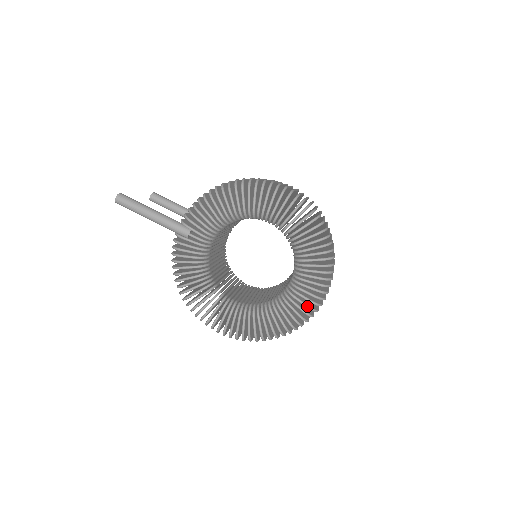
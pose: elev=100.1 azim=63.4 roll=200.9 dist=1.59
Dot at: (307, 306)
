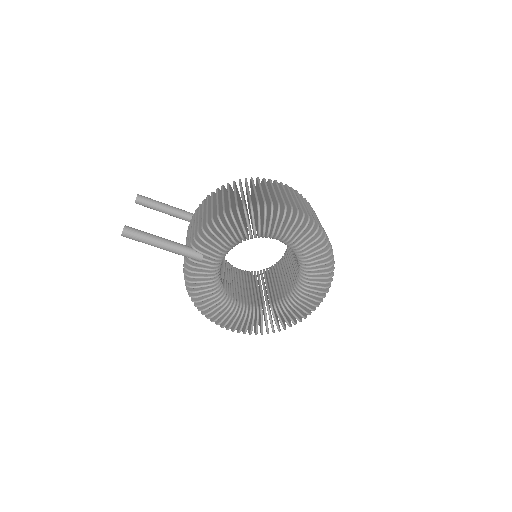
Dot at: (313, 305)
